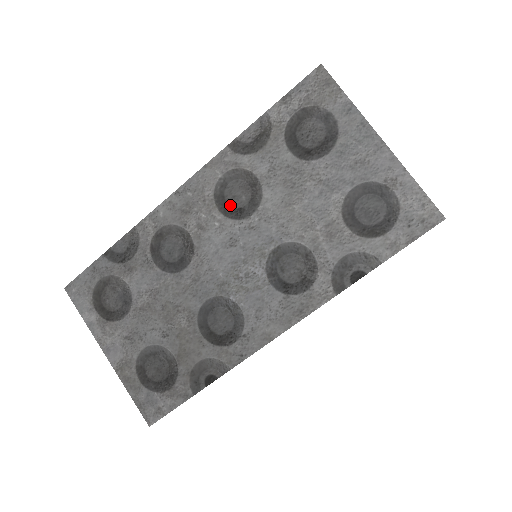
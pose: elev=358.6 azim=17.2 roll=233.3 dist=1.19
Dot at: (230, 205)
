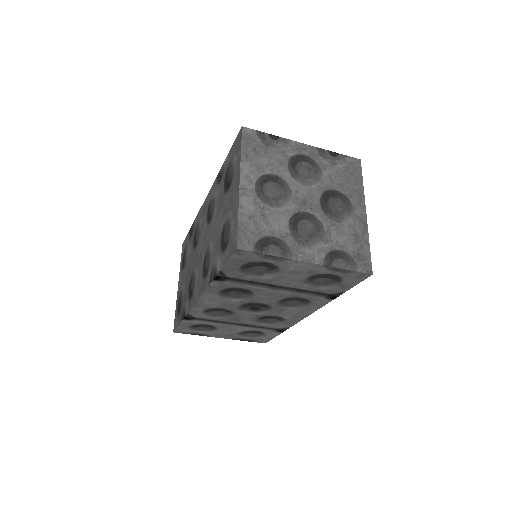
Dot at: (209, 213)
